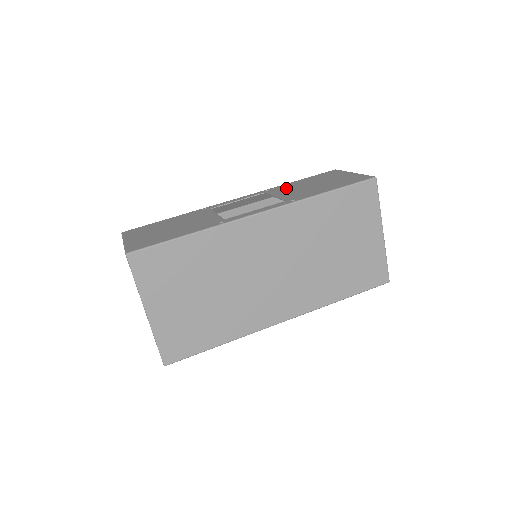
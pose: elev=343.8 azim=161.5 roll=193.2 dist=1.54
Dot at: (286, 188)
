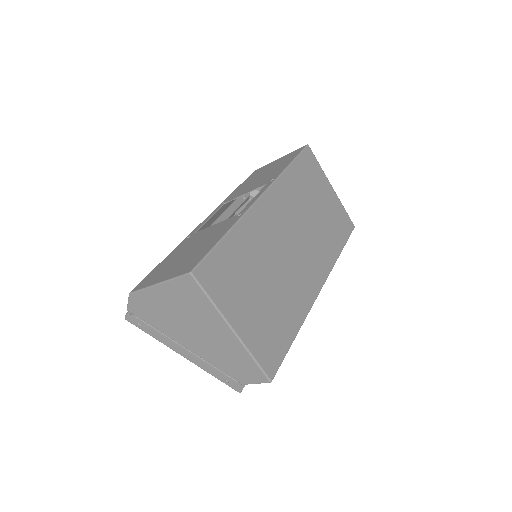
Dot at: (240, 191)
